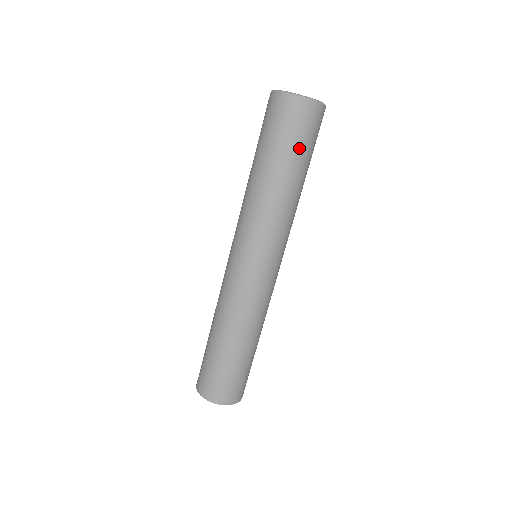
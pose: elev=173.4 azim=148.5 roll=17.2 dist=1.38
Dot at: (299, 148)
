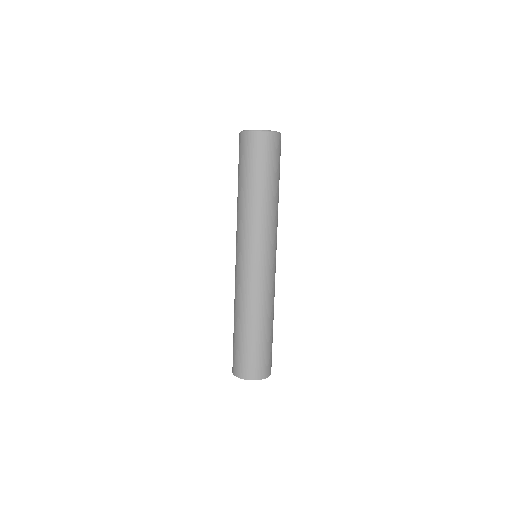
Dot at: (274, 167)
